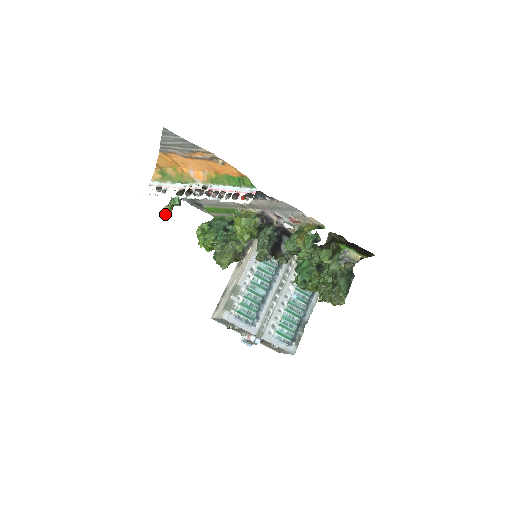
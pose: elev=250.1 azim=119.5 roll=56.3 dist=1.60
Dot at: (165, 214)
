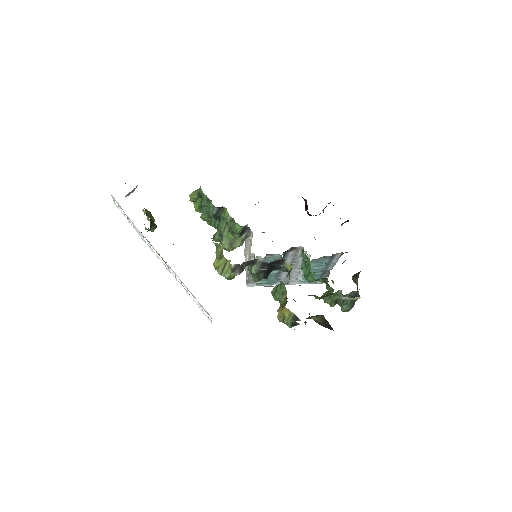
Dot at: (148, 220)
